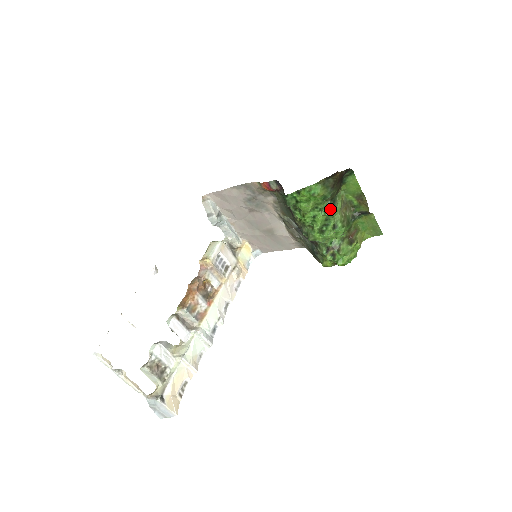
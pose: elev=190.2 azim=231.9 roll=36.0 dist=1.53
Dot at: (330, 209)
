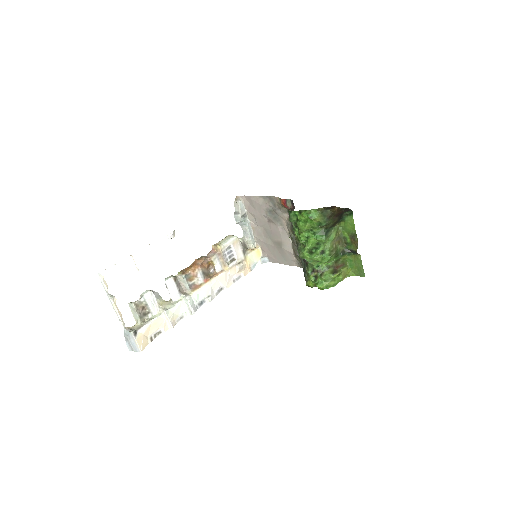
Dot at: (322, 235)
